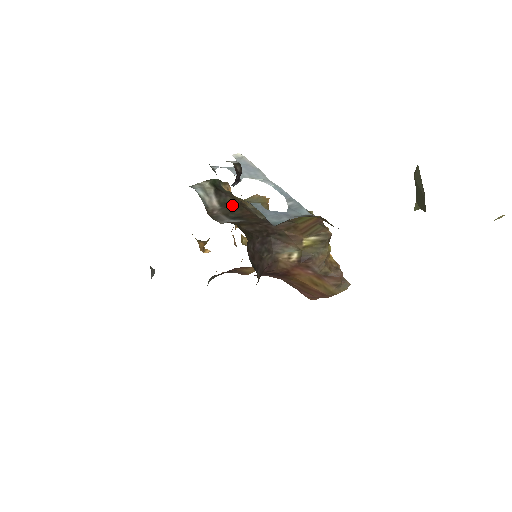
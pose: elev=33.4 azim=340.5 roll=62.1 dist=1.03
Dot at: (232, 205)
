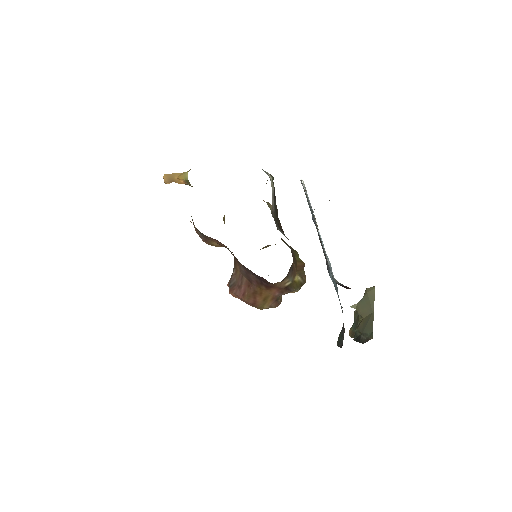
Dot at: (277, 213)
